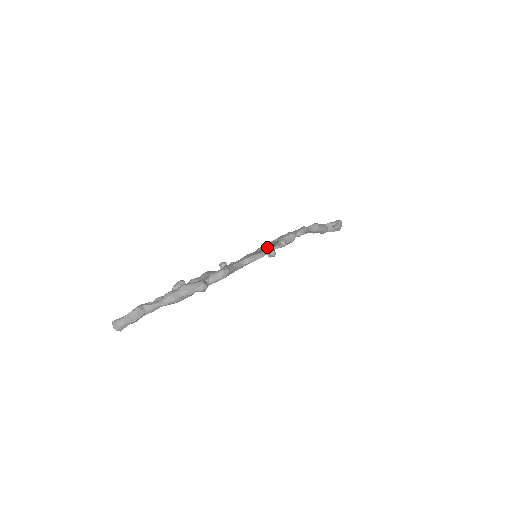
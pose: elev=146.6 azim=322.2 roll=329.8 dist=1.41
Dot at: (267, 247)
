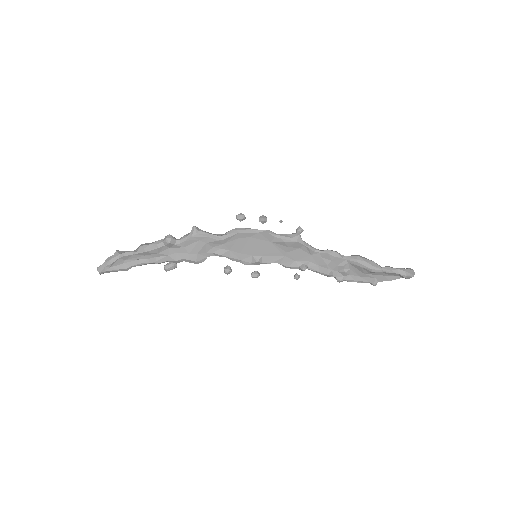
Dot at: (272, 252)
